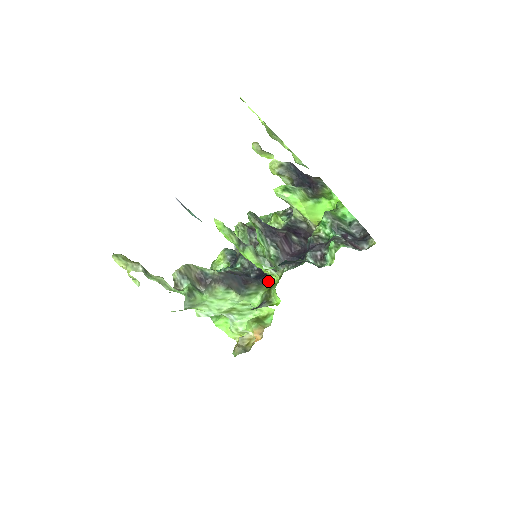
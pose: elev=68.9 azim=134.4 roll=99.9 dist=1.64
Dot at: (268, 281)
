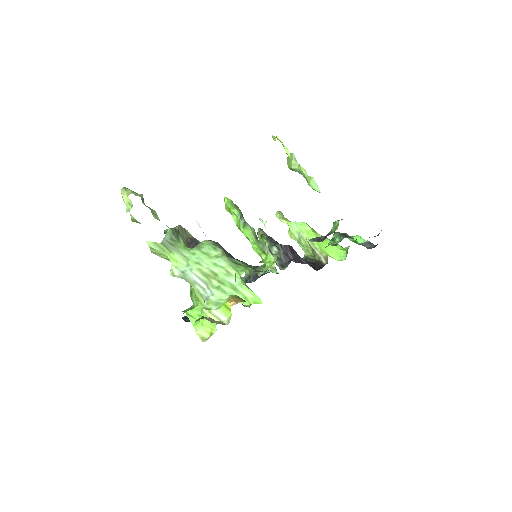
Dot at: (263, 270)
